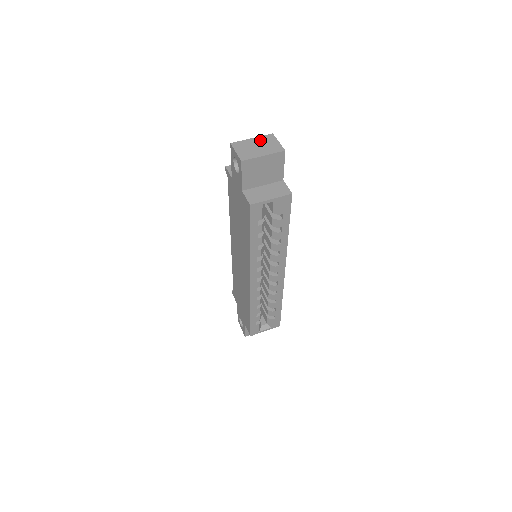
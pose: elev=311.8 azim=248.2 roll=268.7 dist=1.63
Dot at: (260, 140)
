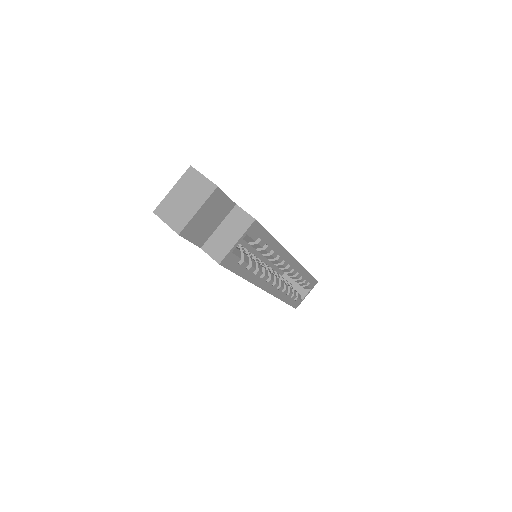
Dot at: (182, 186)
